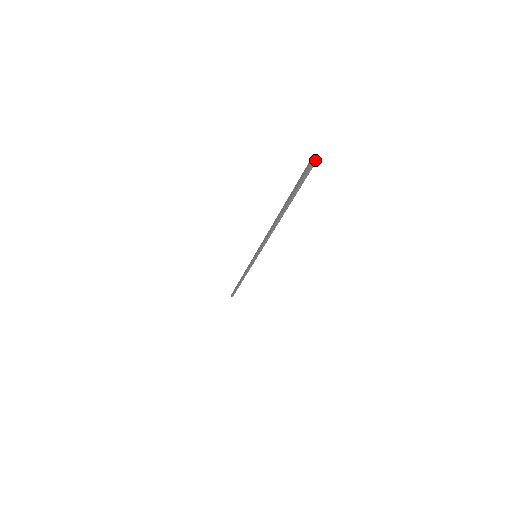
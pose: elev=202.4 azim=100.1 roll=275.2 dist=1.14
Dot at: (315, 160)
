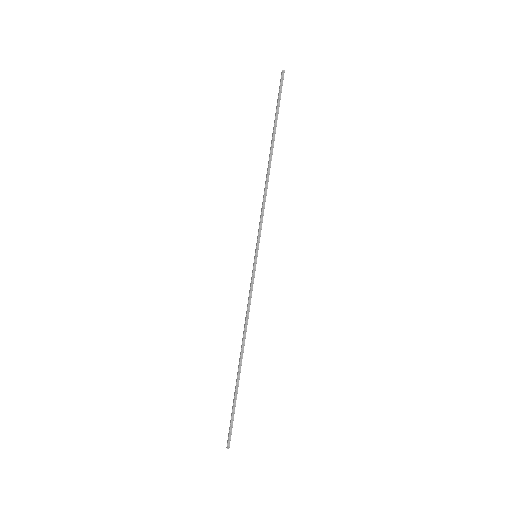
Dot at: (284, 71)
